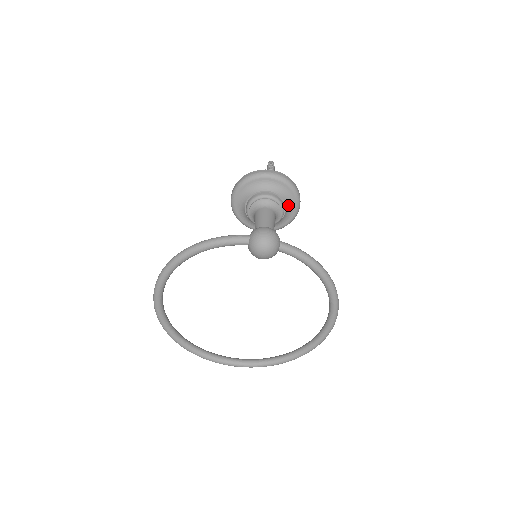
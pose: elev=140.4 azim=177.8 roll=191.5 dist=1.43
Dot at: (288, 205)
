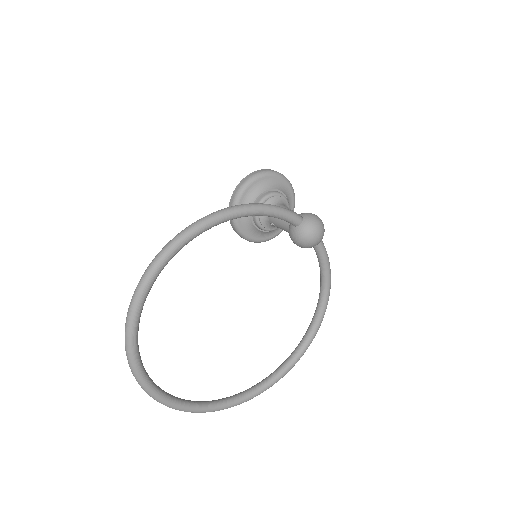
Dot at: occluded
